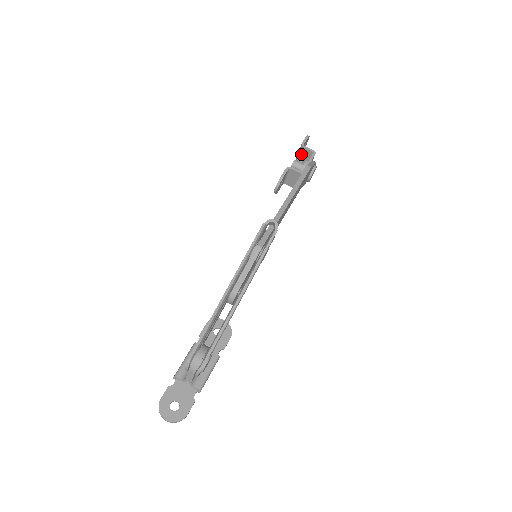
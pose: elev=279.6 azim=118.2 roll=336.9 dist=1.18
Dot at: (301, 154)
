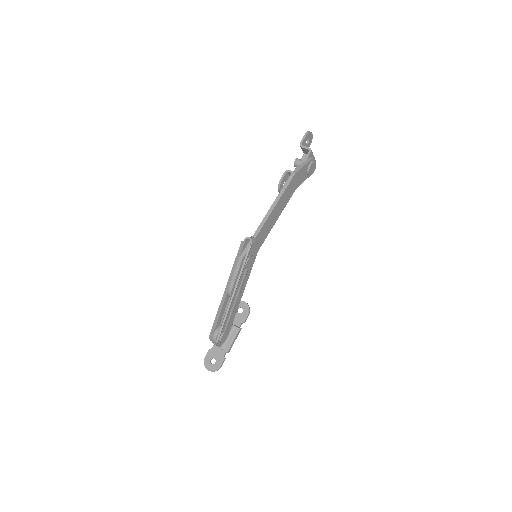
Dot at: (303, 151)
